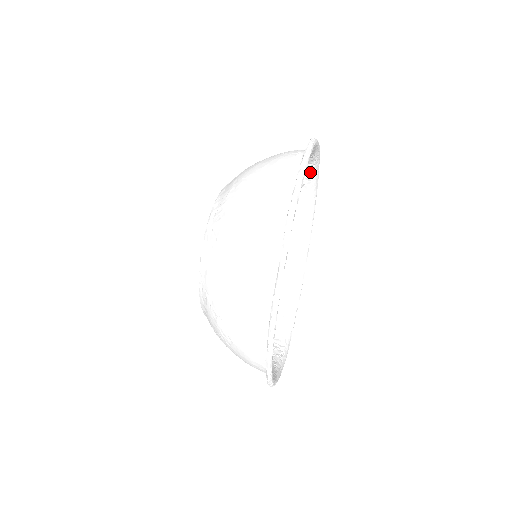
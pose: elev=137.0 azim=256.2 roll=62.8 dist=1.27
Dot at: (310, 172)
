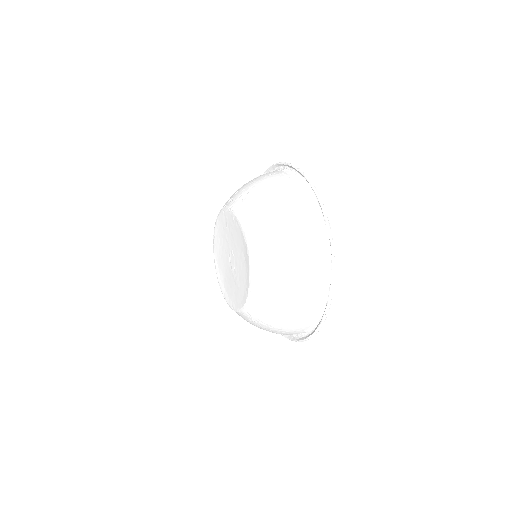
Dot at: occluded
